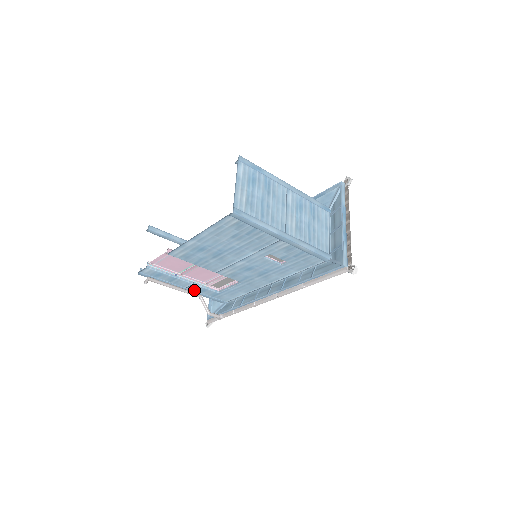
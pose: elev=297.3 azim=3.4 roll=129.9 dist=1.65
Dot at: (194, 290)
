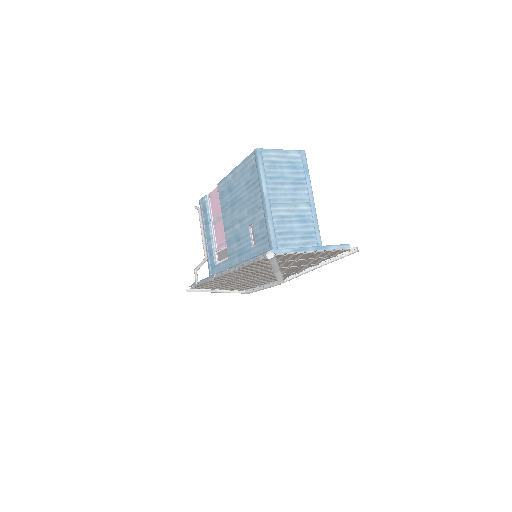
Dot at: (208, 249)
